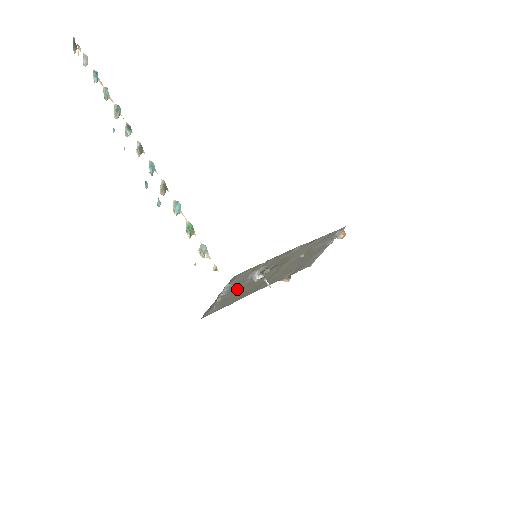
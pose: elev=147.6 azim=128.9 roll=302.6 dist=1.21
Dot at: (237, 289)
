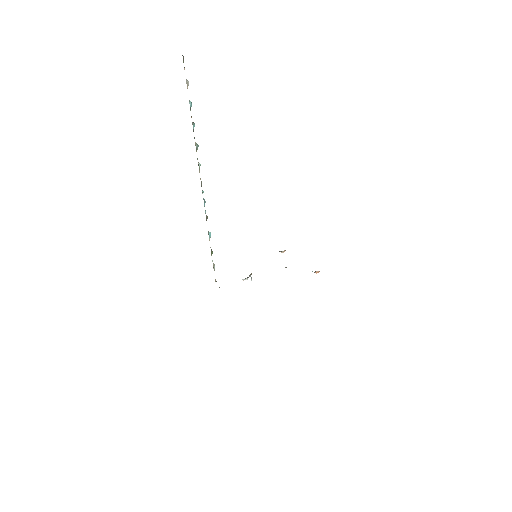
Dot at: occluded
